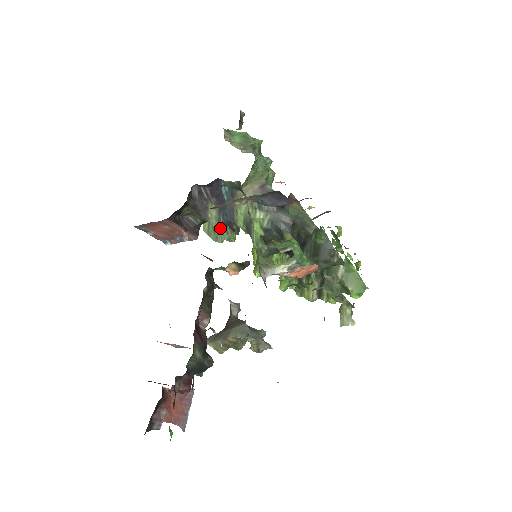
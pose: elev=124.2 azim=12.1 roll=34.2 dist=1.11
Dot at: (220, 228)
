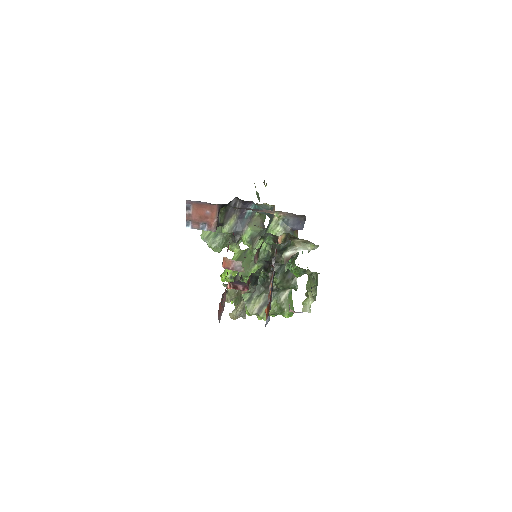
Dot at: (221, 237)
